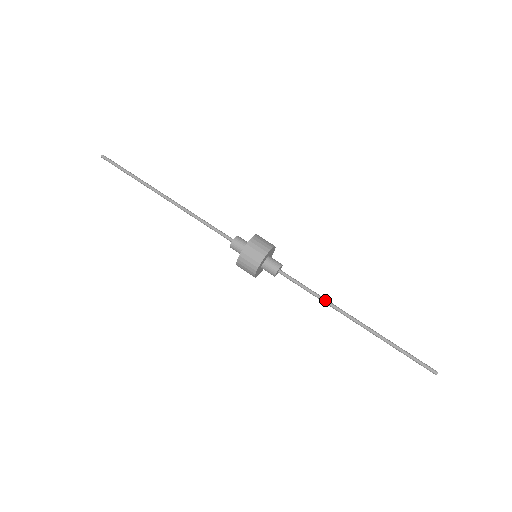
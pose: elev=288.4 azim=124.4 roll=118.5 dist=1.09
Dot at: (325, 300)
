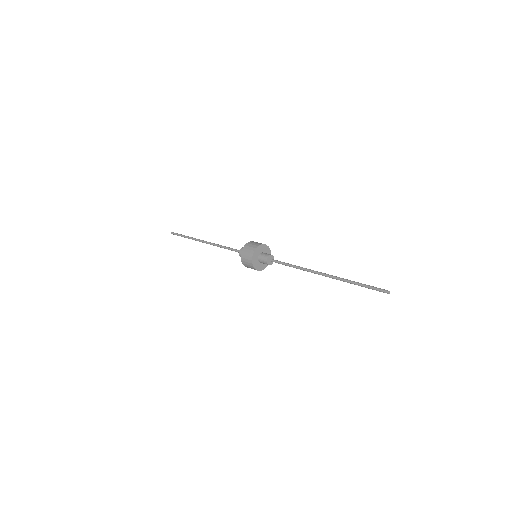
Dot at: (301, 268)
